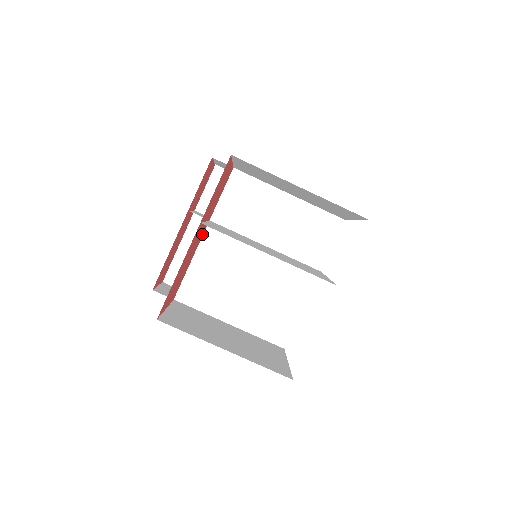
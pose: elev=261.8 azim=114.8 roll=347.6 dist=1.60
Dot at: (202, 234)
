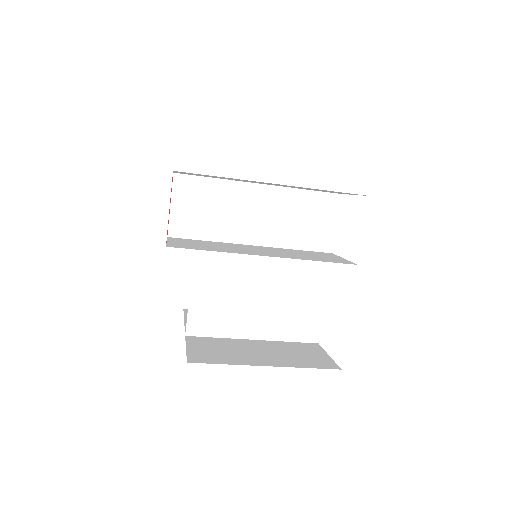
Dot at: occluded
